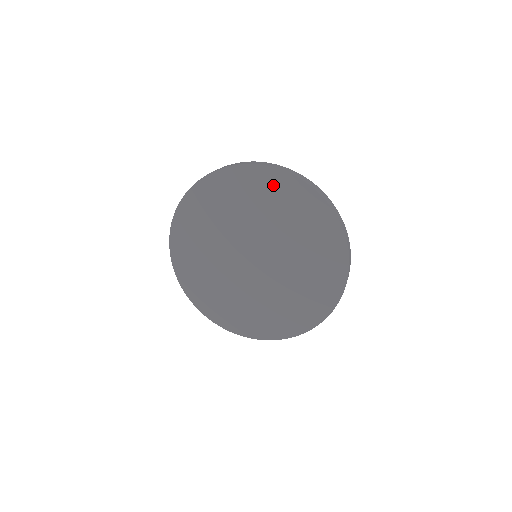
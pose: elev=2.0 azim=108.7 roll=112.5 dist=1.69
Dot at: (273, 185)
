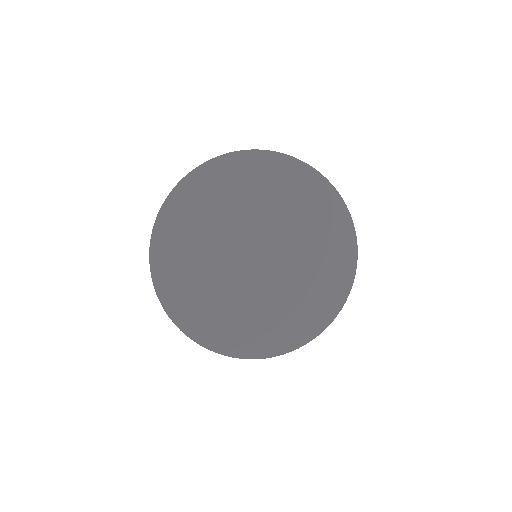
Dot at: (300, 181)
